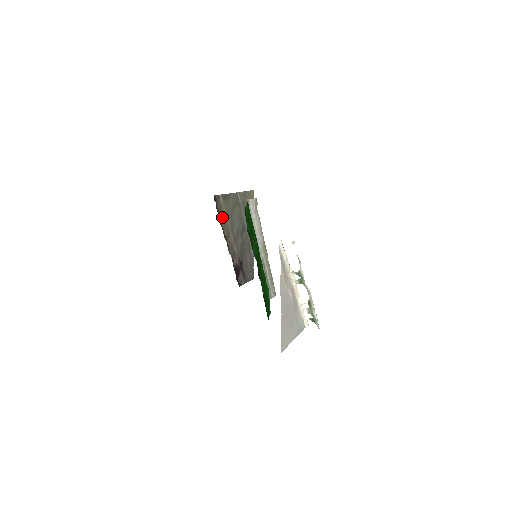
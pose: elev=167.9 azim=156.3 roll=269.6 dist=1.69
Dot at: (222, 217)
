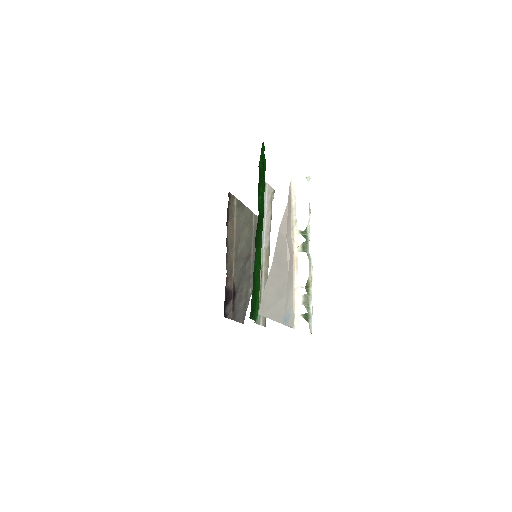
Dot at: (230, 222)
